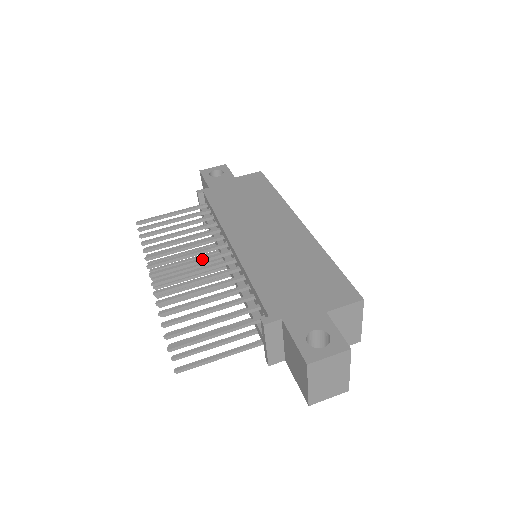
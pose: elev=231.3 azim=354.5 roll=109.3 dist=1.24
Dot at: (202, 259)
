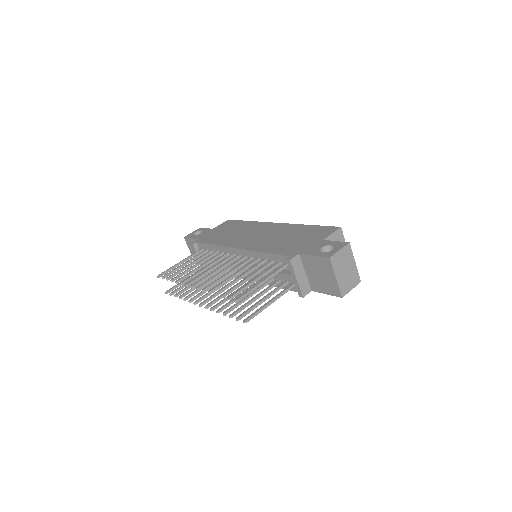
Dot at: (222, 266)
